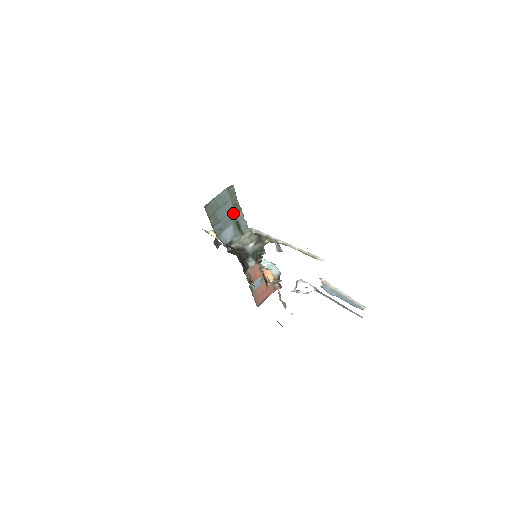
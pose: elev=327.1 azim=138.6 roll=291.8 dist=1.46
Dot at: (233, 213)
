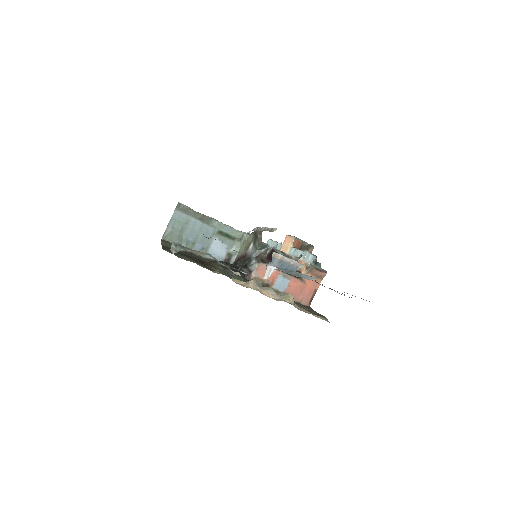
Dot at: (206, 227)
